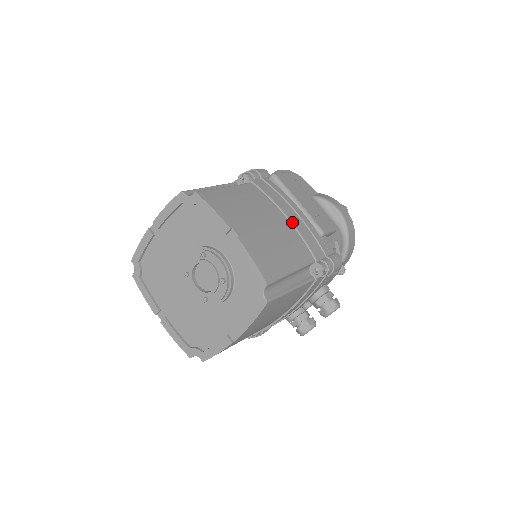
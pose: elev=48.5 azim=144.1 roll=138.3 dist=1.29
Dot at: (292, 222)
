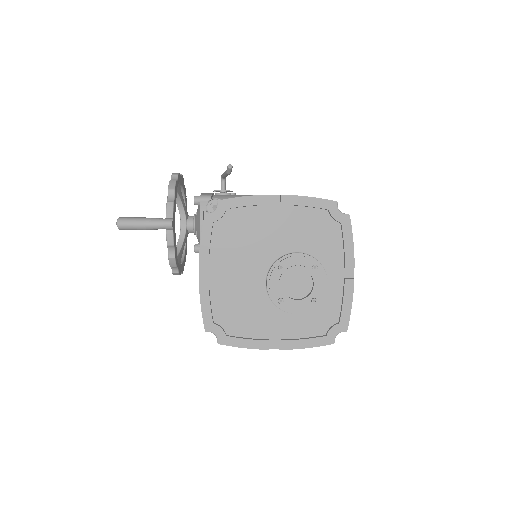
Dot at: occluded
